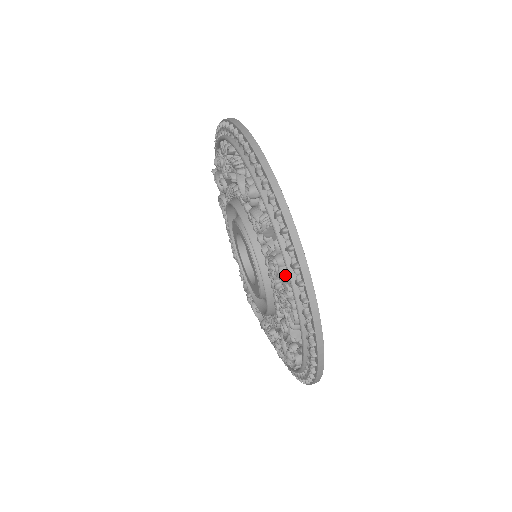
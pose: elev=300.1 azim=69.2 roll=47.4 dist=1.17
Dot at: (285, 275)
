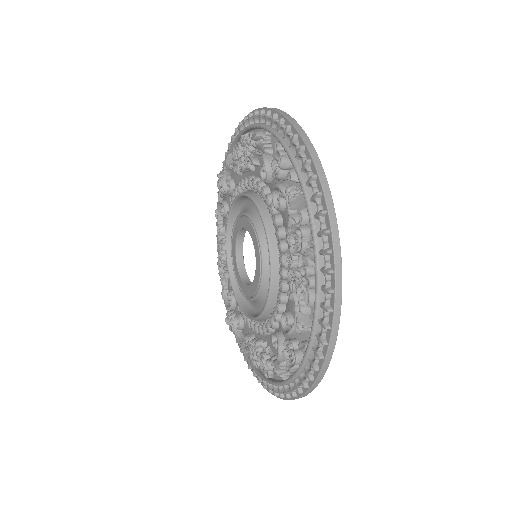
Dot at: (307, 247)
